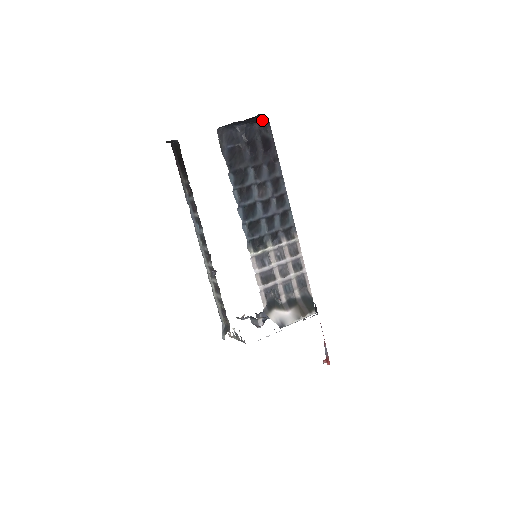
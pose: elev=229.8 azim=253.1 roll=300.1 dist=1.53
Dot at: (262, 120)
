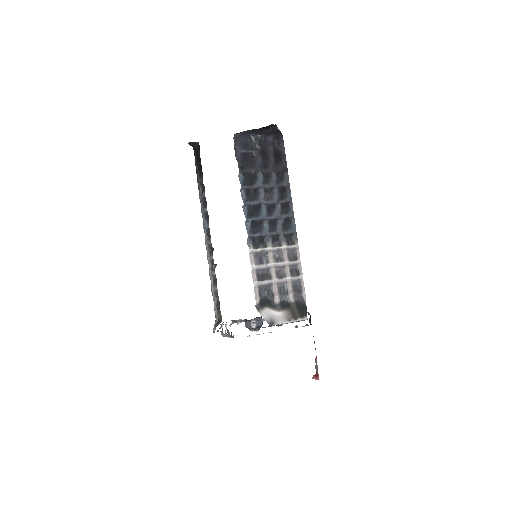
Dot at: (276, 134)
